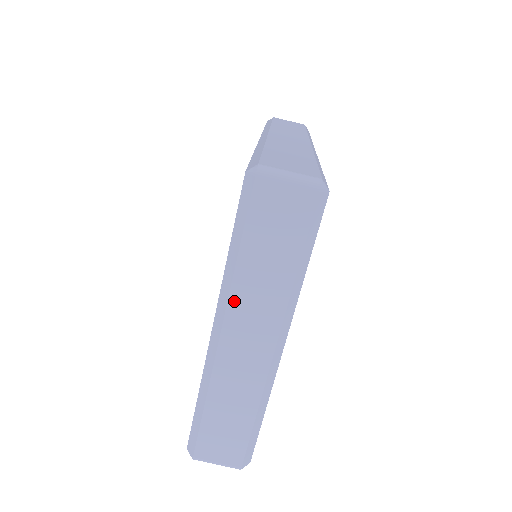
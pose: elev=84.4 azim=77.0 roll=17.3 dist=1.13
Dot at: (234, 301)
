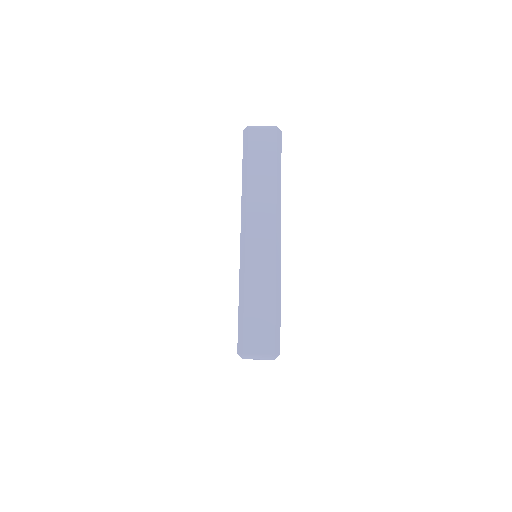
Dot at: occluded
